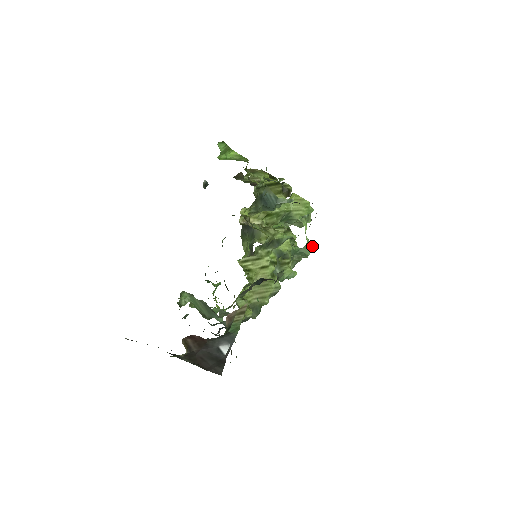
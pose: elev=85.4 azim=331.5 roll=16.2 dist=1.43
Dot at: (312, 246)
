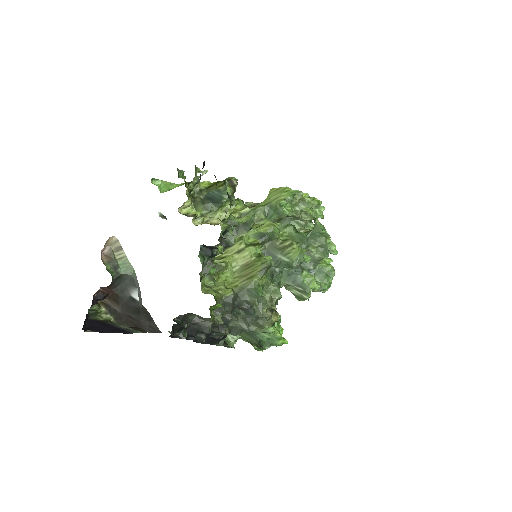
Dot at: (317, 221)
